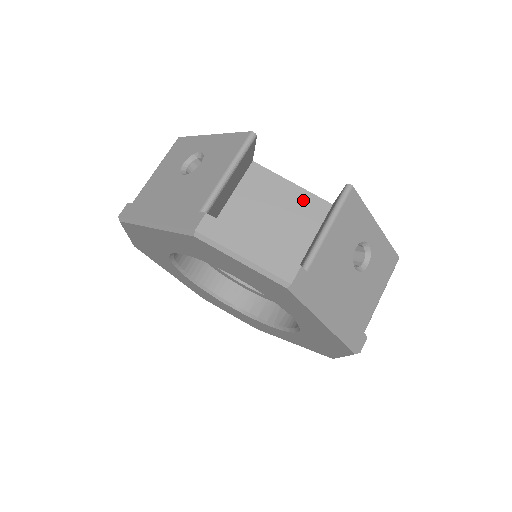
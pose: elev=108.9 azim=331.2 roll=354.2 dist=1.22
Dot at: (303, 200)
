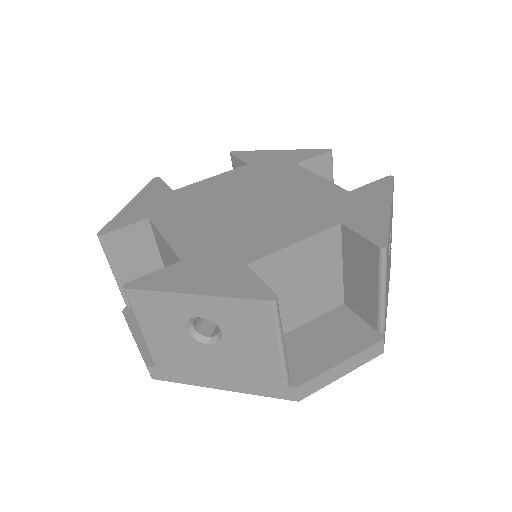
Dot at: (315, 247)
